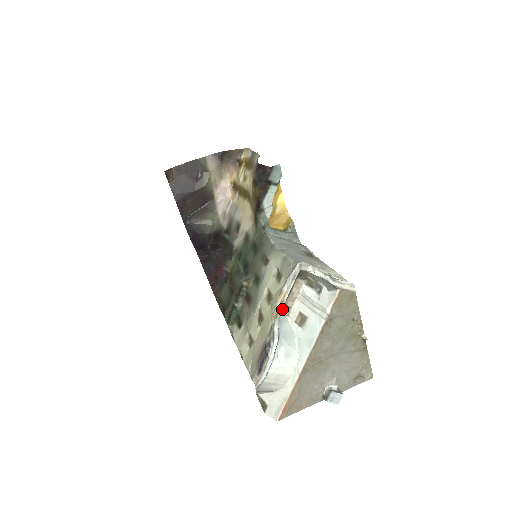
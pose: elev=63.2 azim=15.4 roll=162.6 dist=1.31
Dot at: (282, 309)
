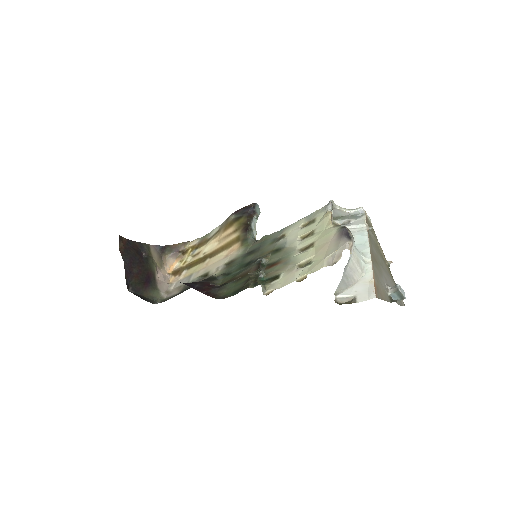
Dot at: occluded
